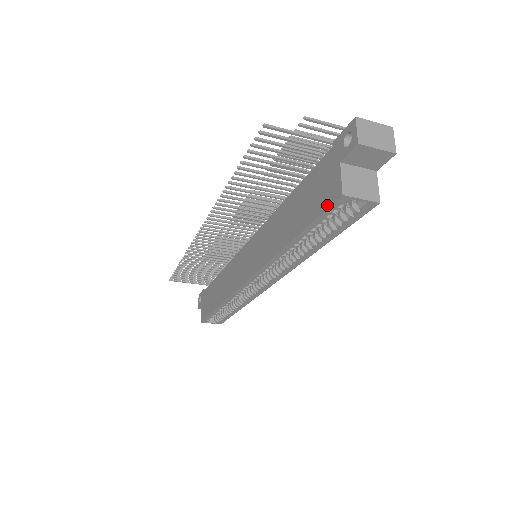
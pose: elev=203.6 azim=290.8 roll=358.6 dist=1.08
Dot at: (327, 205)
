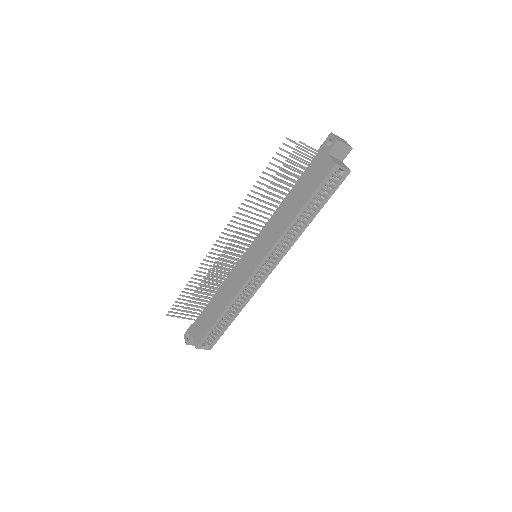
Dot at: (326, 175)
